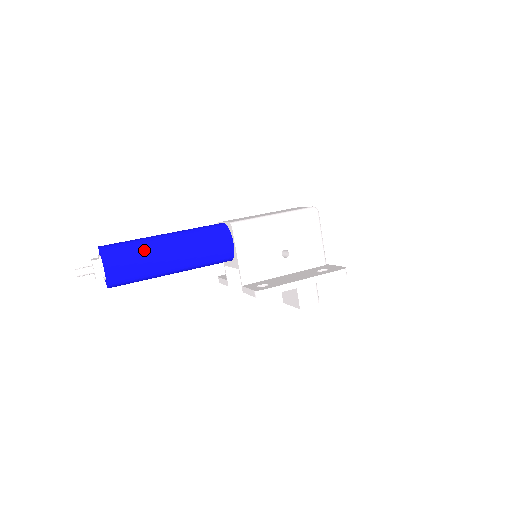
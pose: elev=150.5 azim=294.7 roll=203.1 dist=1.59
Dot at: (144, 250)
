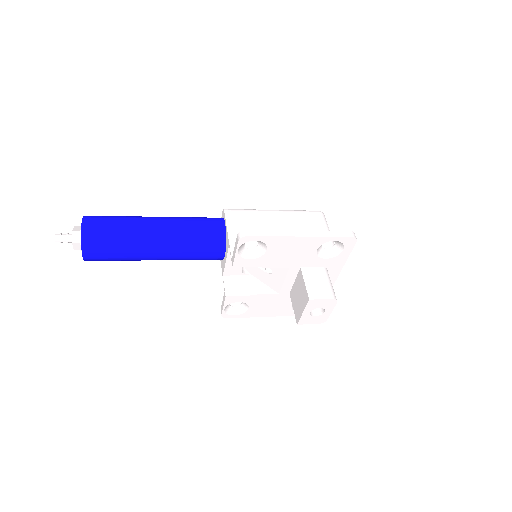
Dot at: (128, 217)
